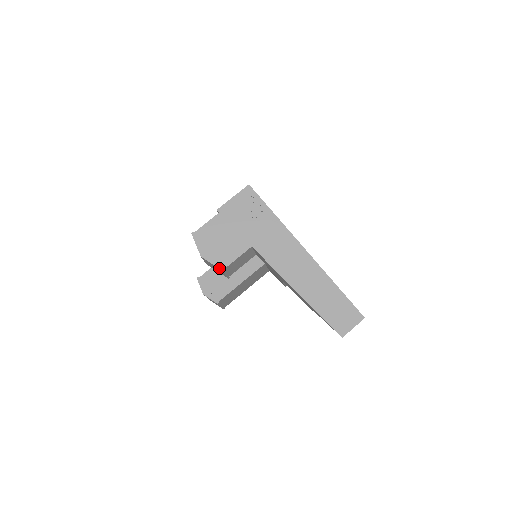
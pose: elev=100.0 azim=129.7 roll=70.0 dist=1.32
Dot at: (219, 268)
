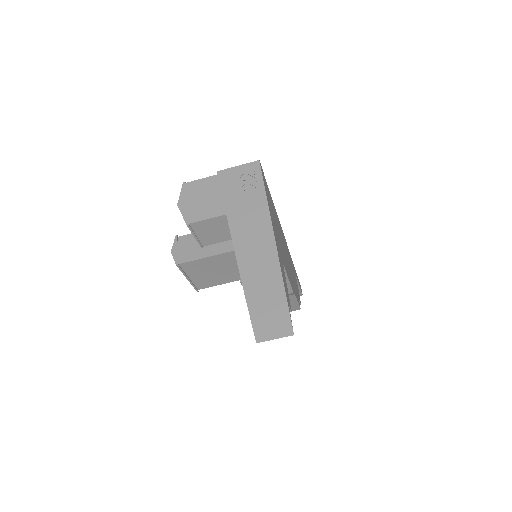
Dot at: (185, 221)
